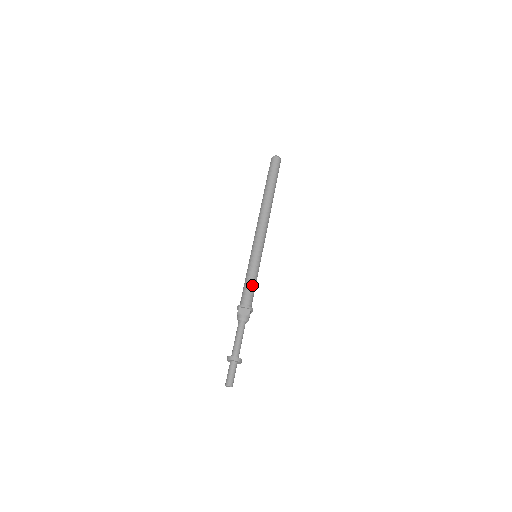
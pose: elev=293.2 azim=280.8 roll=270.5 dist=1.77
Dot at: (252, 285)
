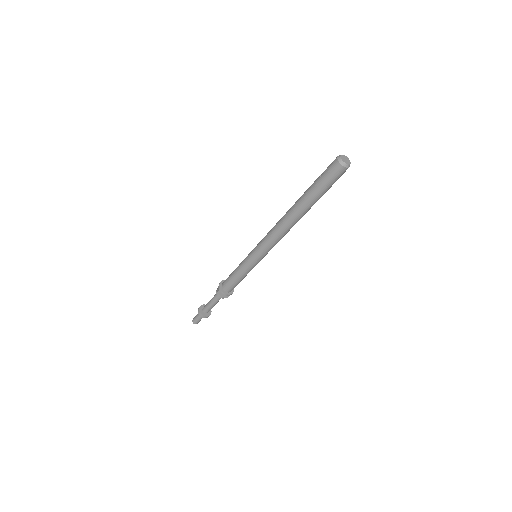
Dot at: (239, 281)
